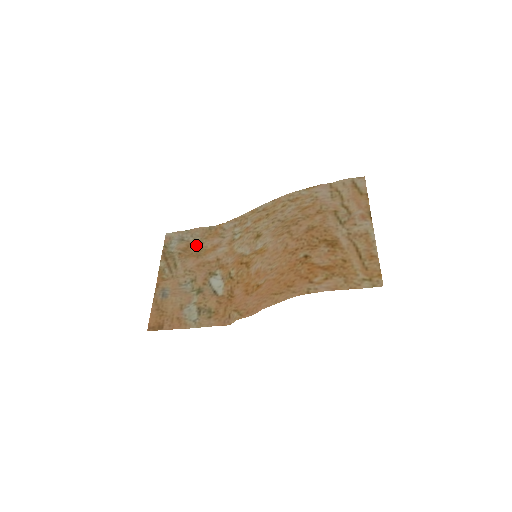
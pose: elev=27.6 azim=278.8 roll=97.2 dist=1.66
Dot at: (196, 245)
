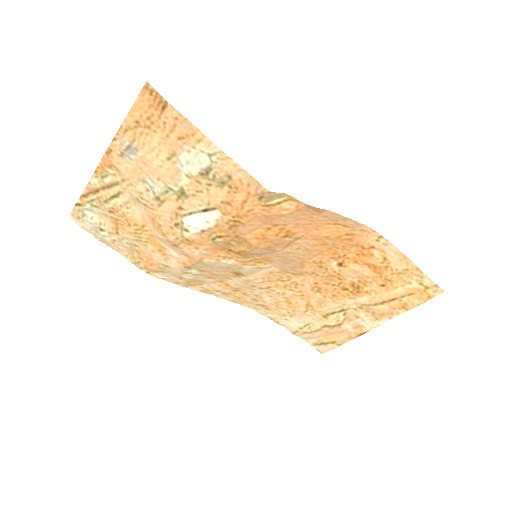
Dot at: (128, 237)
